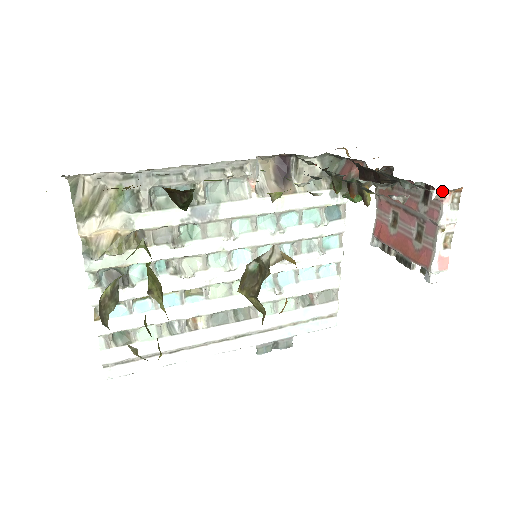
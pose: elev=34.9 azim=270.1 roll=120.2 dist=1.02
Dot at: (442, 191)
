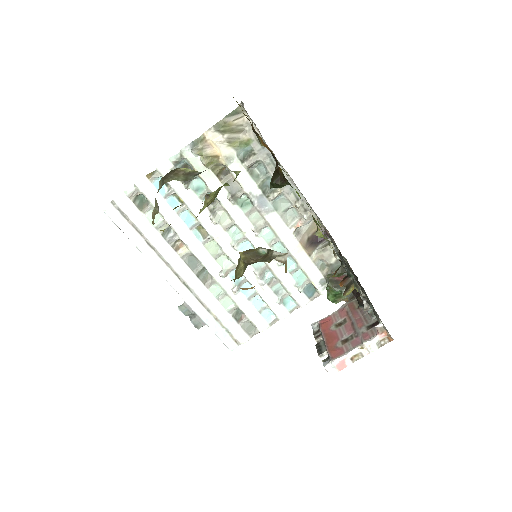
Dot at: (384, 329)
